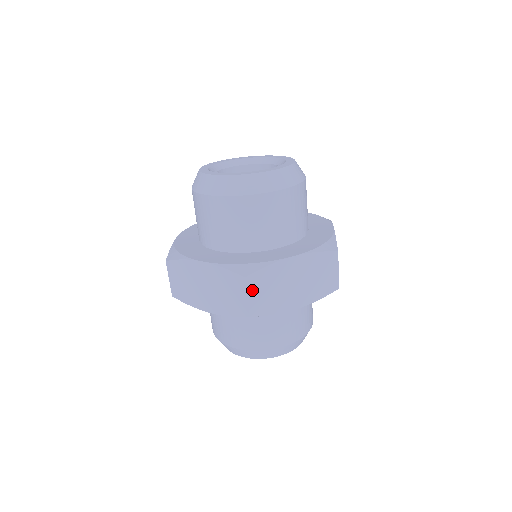
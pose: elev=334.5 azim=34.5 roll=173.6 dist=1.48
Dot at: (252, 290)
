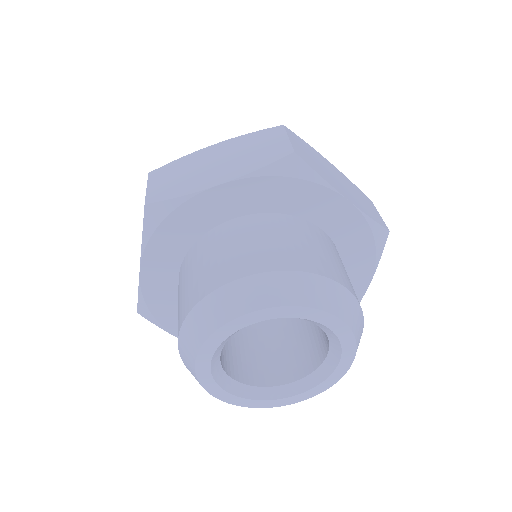
Dot at: (155, 181)
